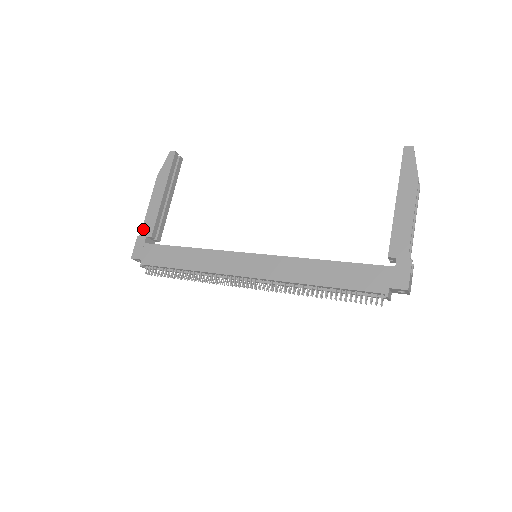
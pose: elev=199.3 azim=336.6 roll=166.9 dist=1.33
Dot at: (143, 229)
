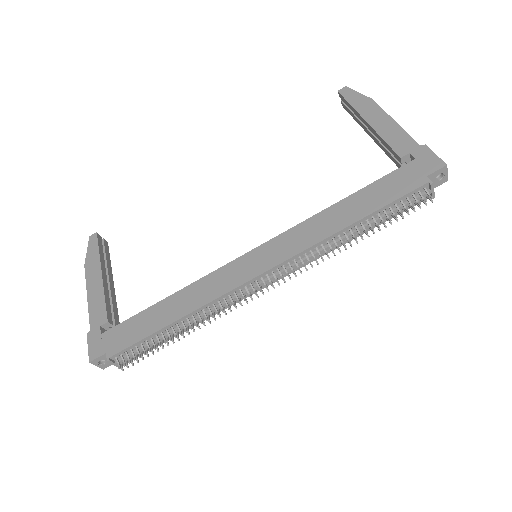
Dot at: (91, 322)
